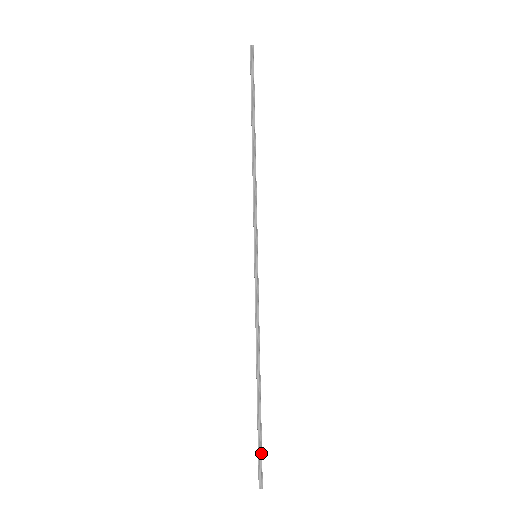
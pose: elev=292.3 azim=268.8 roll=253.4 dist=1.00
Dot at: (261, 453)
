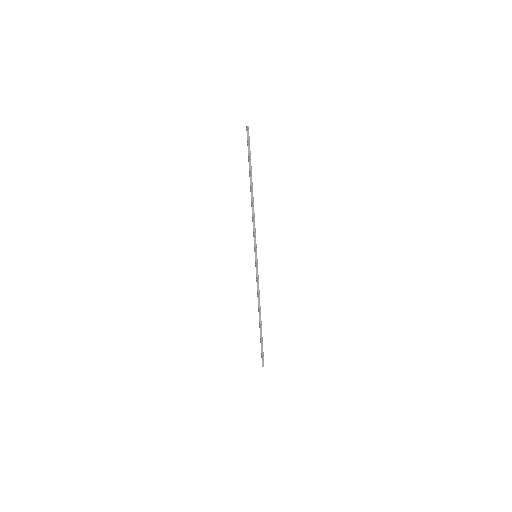
Dot at: (263, 352)
